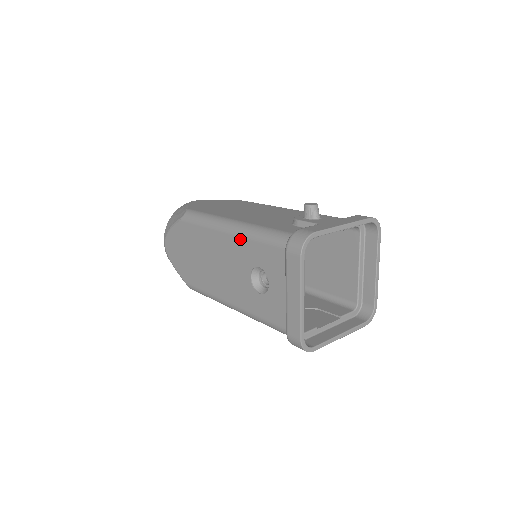
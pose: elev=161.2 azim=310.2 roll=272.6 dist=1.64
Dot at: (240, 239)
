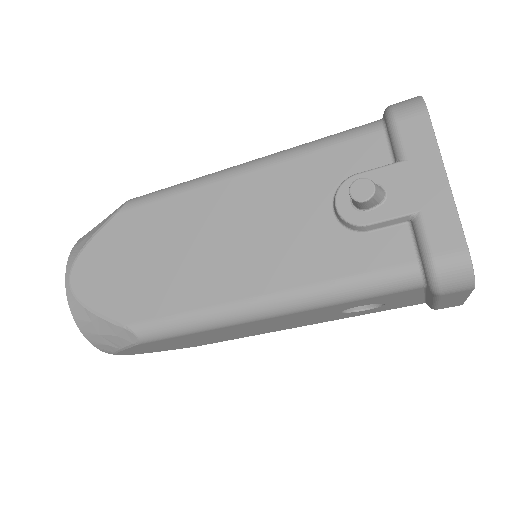
Dot at: (307, 312)
